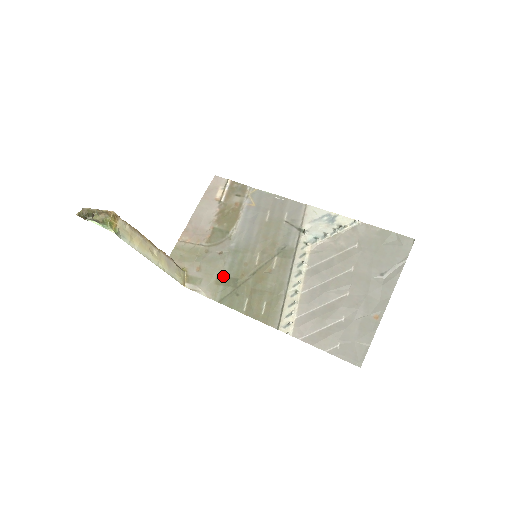
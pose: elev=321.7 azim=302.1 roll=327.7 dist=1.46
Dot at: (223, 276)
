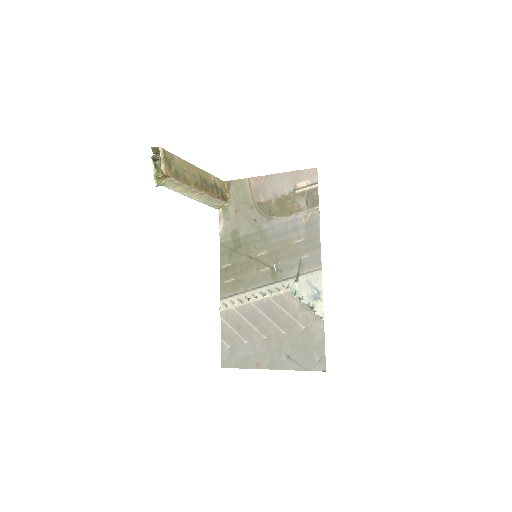
Dot at: (239, 234)
